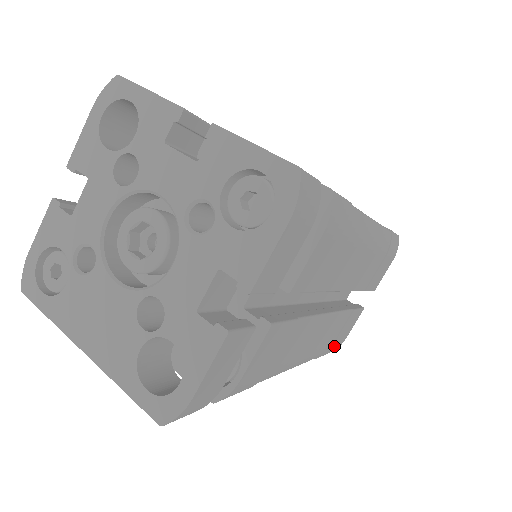
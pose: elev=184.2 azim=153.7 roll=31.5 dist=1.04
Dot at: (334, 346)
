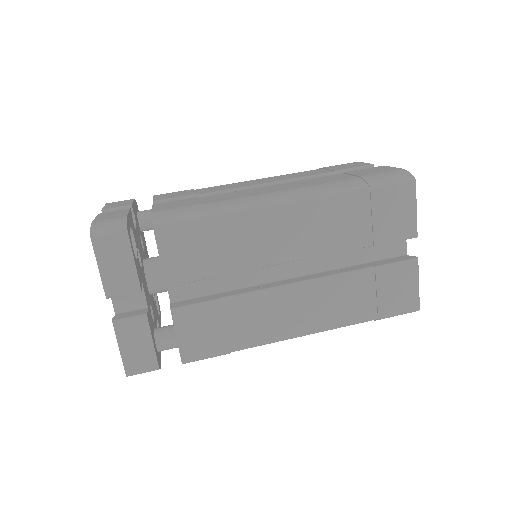
Dot at: occluded
